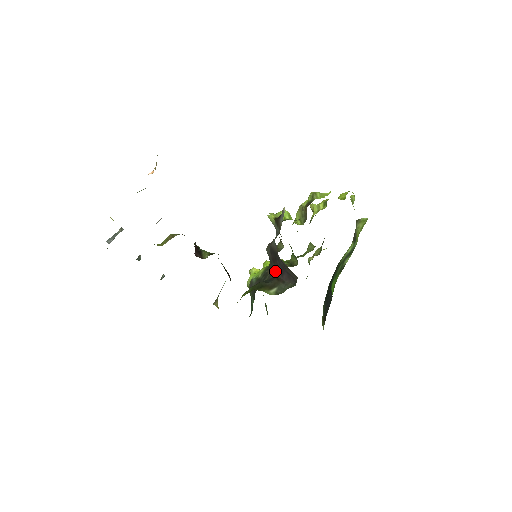
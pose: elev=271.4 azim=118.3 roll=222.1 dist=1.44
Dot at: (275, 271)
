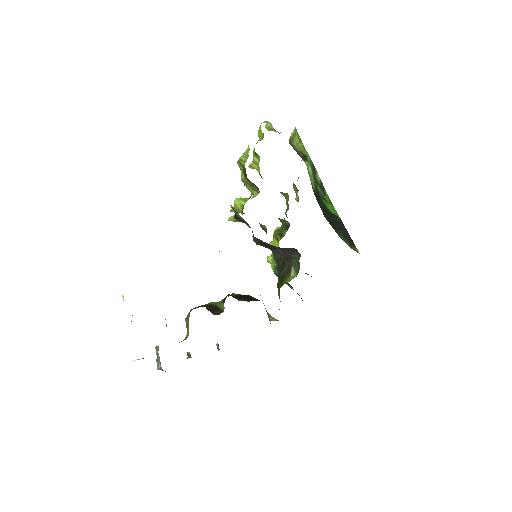
Dot at: (279, 254)
